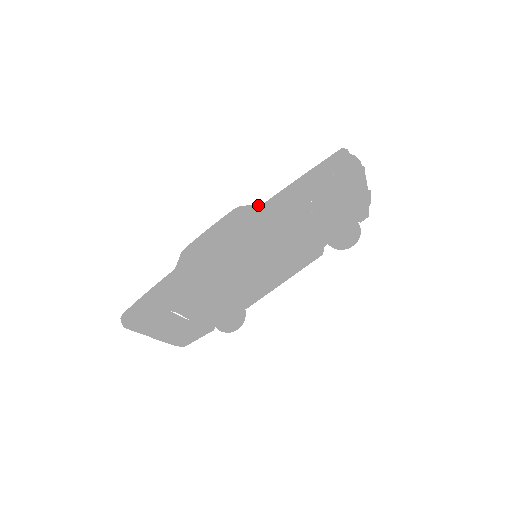
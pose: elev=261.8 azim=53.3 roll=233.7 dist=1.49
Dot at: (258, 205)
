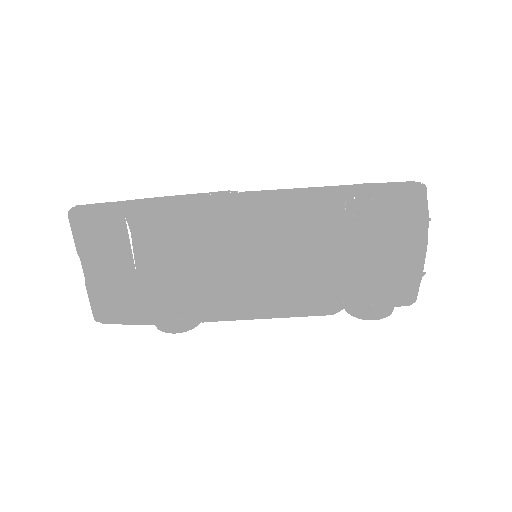
Dot at: occluded
